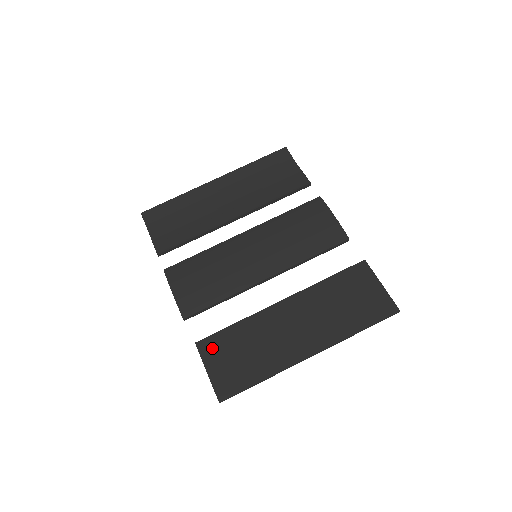
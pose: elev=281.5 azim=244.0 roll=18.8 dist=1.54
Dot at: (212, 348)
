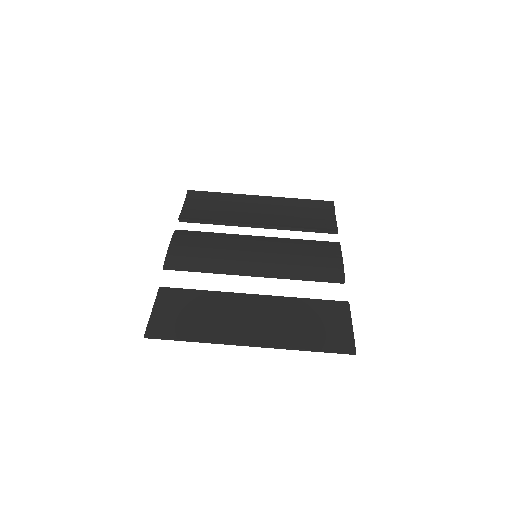
Dot at: (170, 297)
